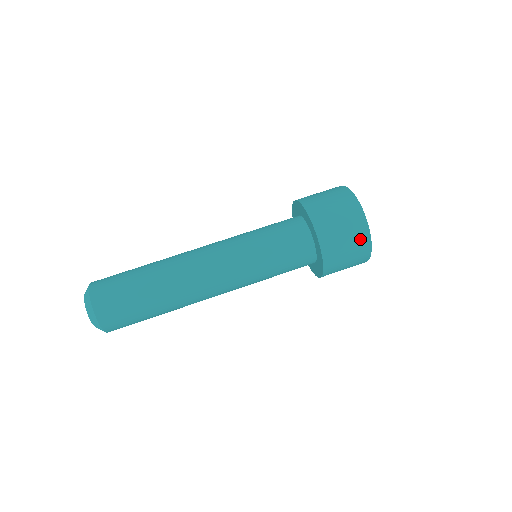
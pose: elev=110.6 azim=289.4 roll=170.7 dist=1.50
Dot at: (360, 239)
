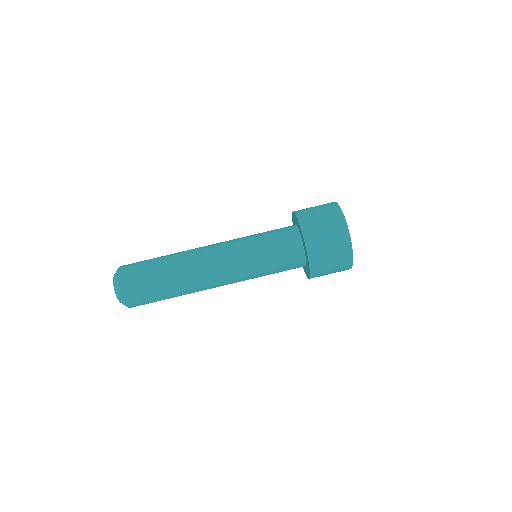
Dot at: (337, 227)
